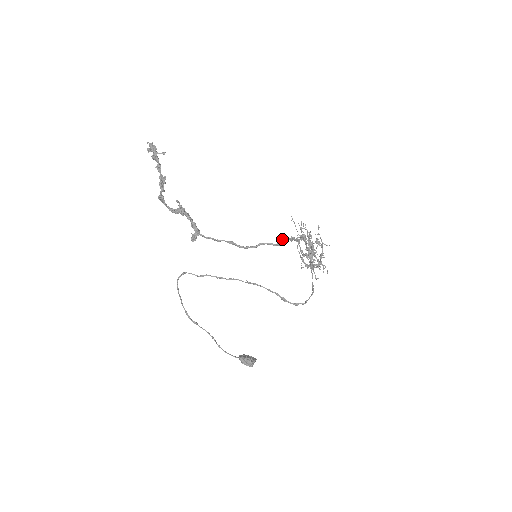
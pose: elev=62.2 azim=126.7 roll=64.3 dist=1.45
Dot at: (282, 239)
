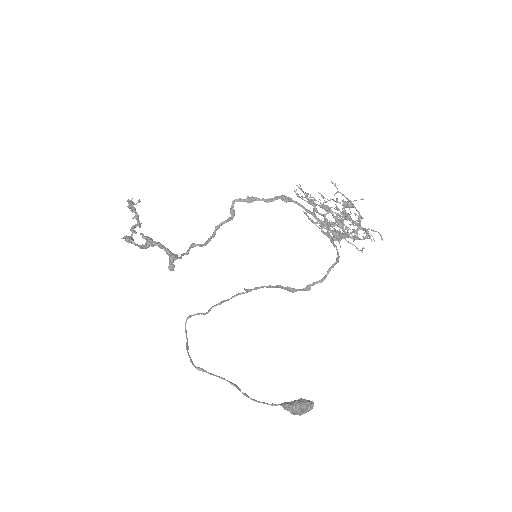
Dot at: occluded
